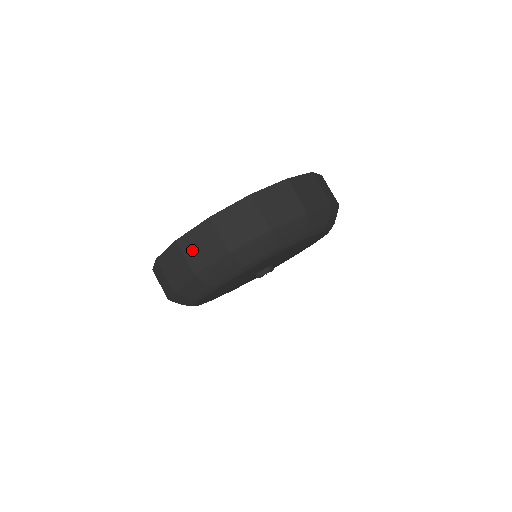
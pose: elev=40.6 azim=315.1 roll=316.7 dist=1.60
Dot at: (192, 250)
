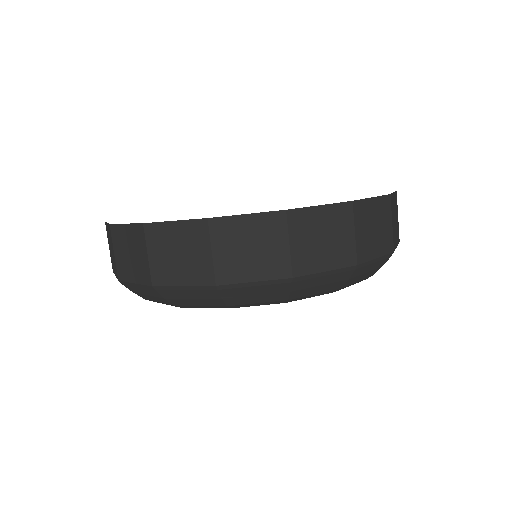
Dot at: (109, 245)
